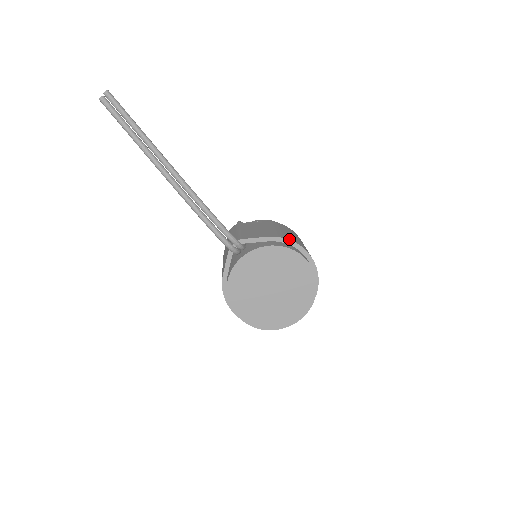
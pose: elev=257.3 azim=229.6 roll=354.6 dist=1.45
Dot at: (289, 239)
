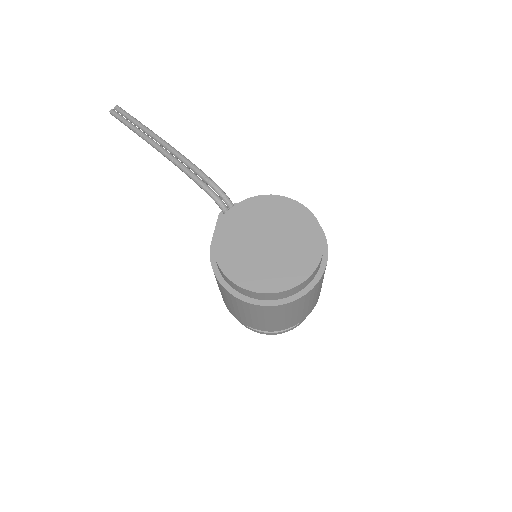
Dot at: occluded
